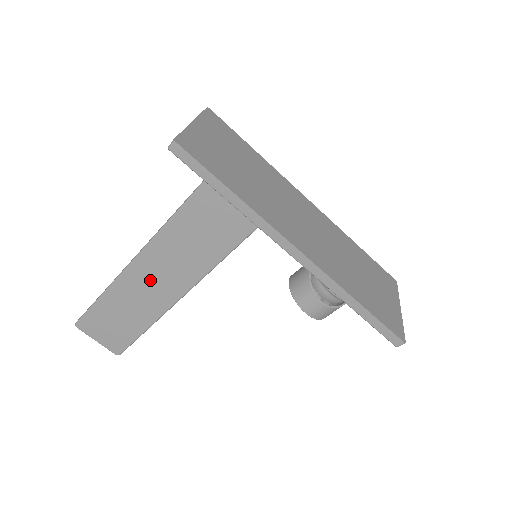
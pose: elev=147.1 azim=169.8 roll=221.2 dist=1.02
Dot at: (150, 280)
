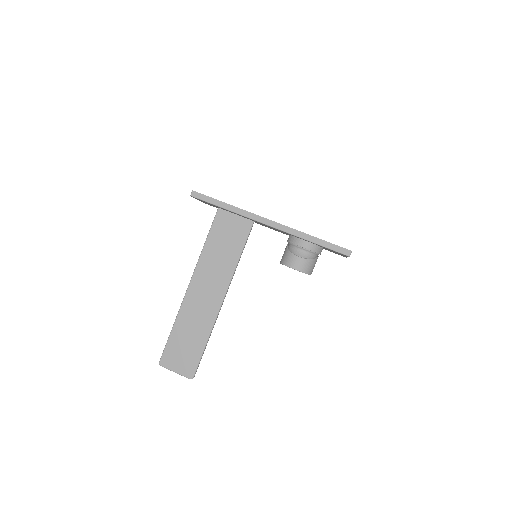
Dot at: (200, 299)
